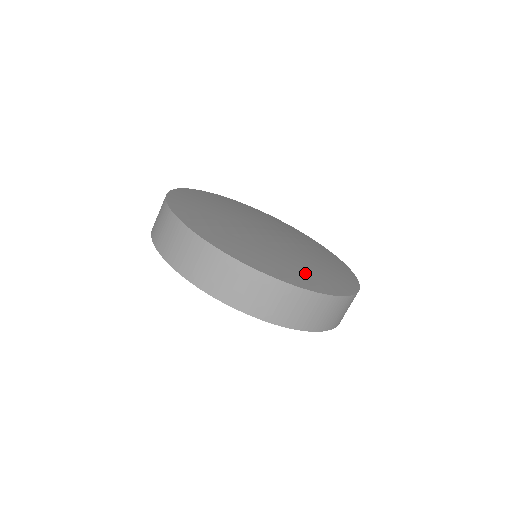
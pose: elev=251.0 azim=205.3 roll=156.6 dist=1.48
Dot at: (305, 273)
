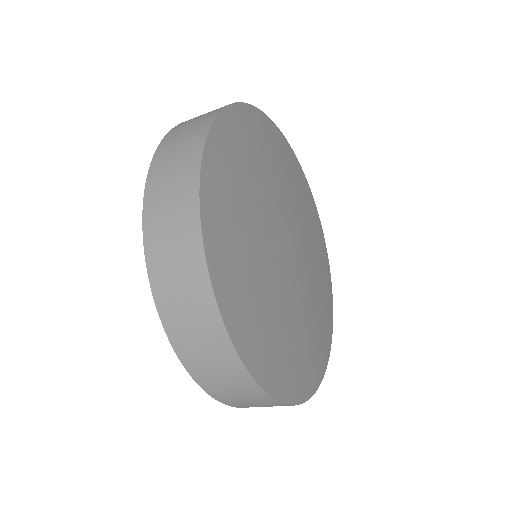
Dot at: (325, 300)
